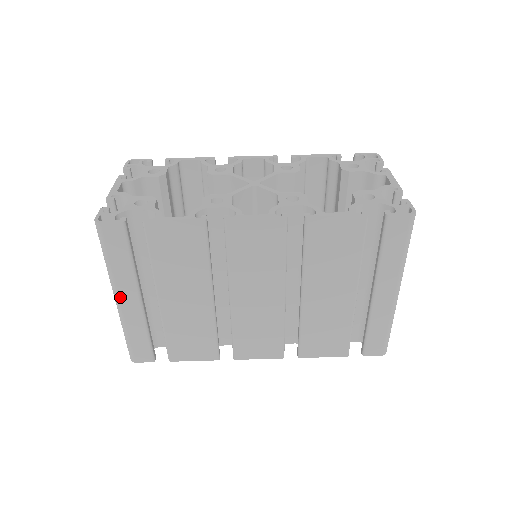
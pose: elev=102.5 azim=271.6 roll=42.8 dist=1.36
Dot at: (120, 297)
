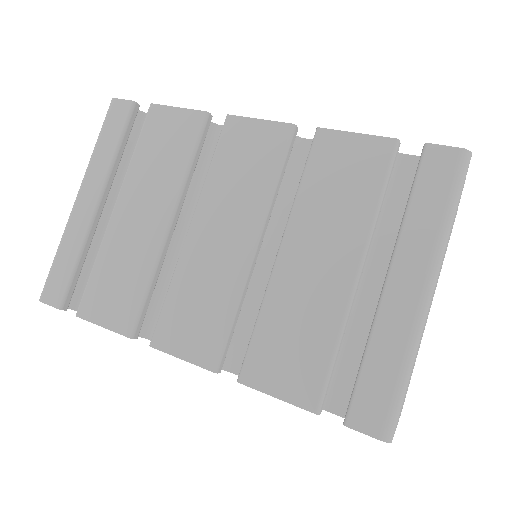
Dot at: (82, 193)
